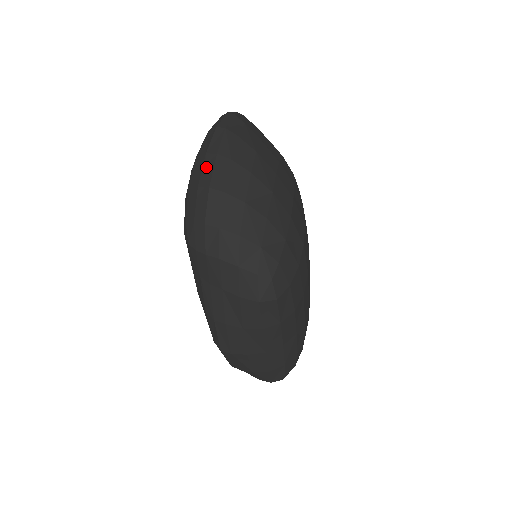
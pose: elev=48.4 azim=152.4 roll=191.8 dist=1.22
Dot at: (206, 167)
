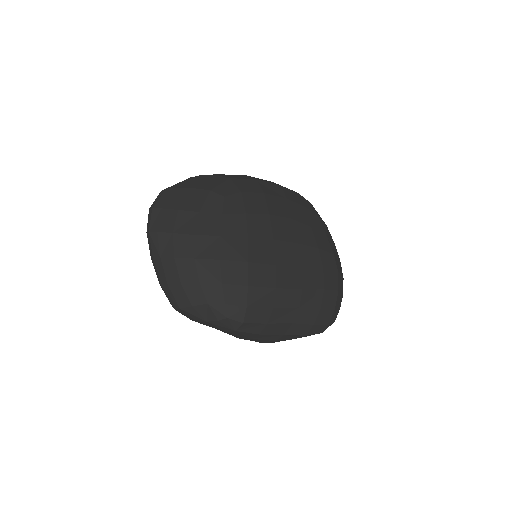
Dot at: (155, 270)
